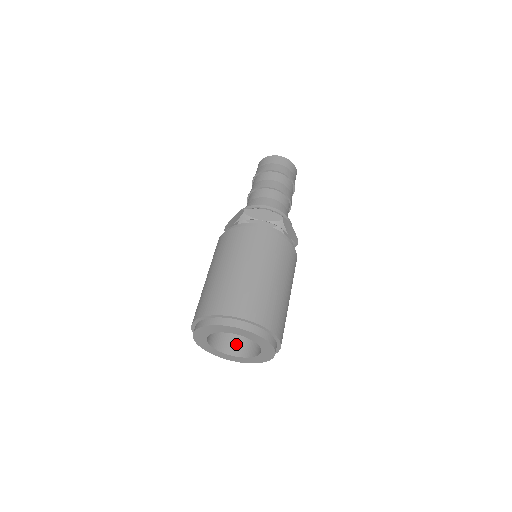
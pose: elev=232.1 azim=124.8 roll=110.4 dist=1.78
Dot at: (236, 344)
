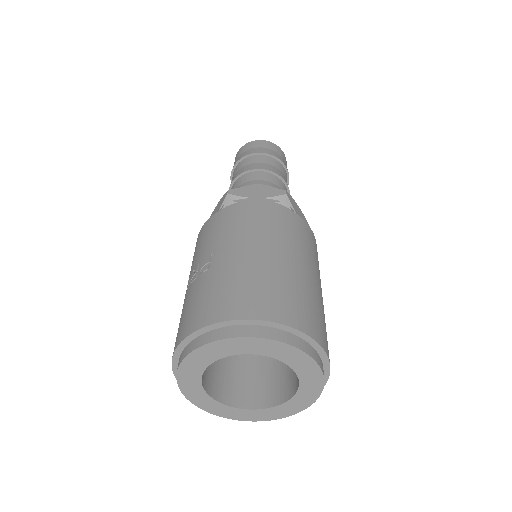
Dot at: (212, 376)
